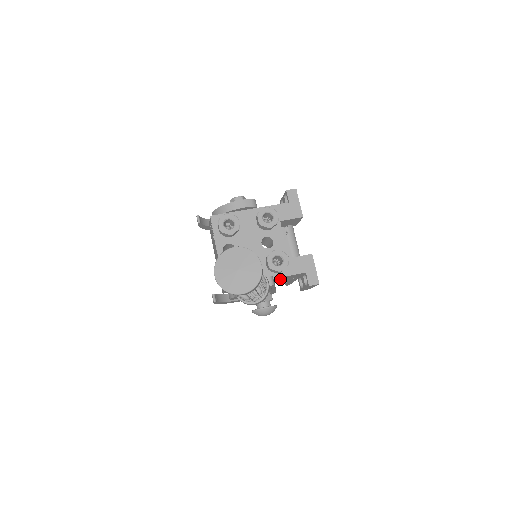
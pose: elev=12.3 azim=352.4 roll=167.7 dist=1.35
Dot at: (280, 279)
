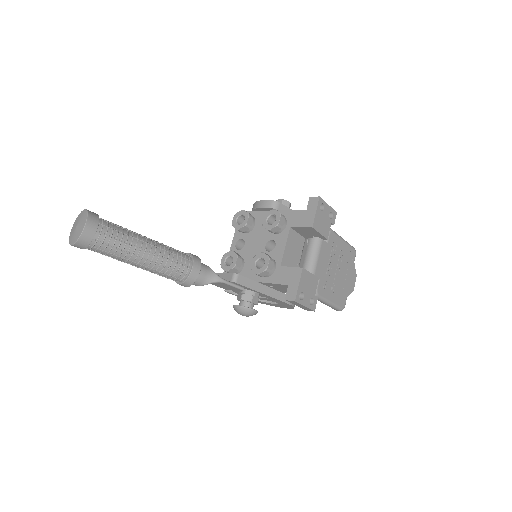
Dot at: (276, 287)
